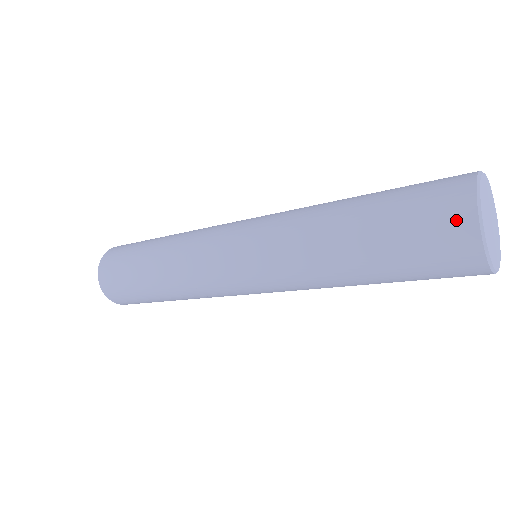
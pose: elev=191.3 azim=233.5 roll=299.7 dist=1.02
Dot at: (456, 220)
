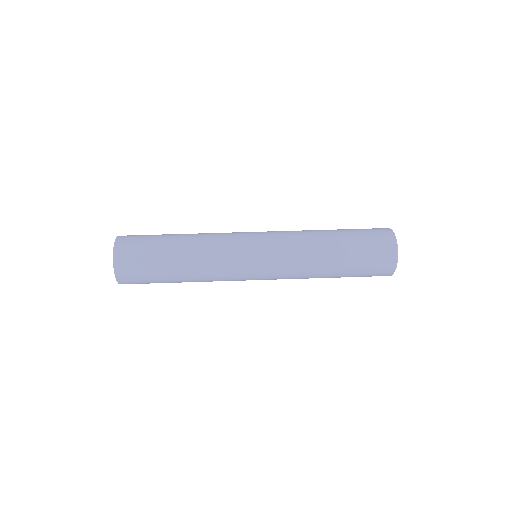
Dot at: occluded
